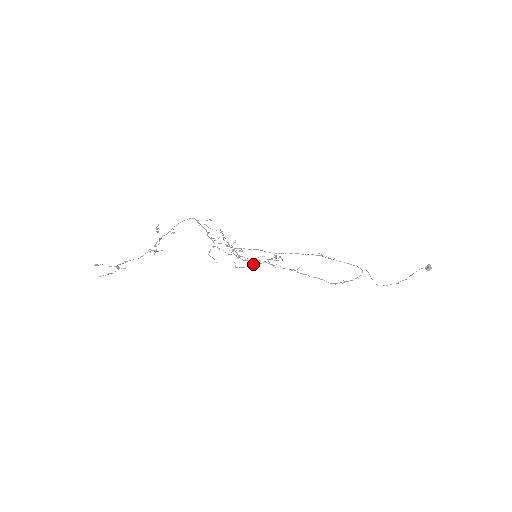
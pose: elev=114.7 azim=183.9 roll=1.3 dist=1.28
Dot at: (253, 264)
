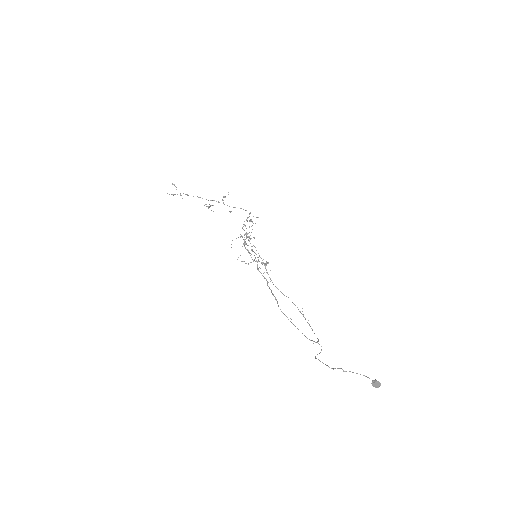
Dot at: occluded
